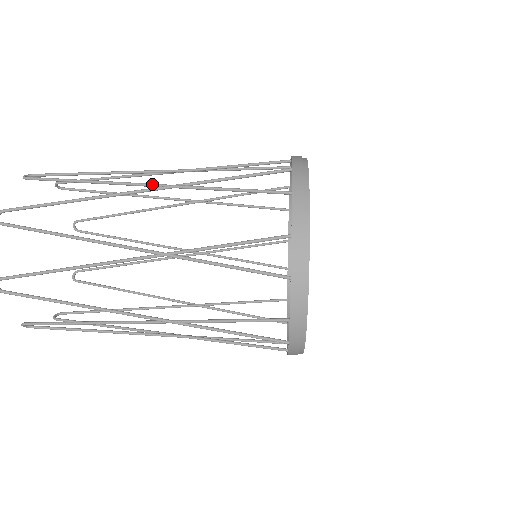
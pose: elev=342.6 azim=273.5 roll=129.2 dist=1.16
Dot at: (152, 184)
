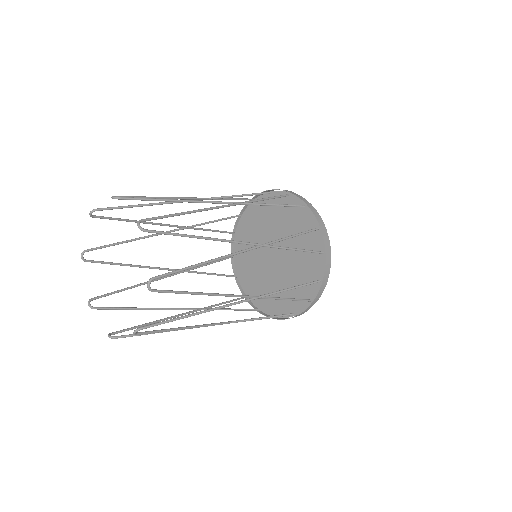
Dot at: (250, 244)
